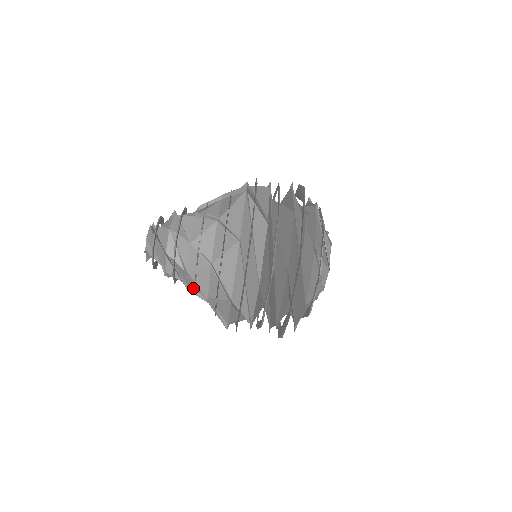
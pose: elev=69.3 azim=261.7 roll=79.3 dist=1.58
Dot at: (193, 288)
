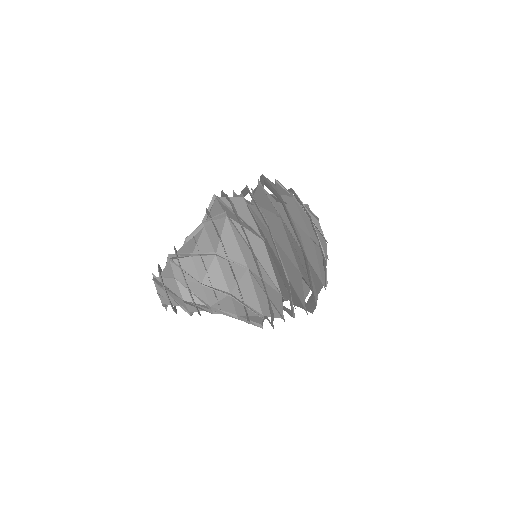
Dot at: (205, 275)
